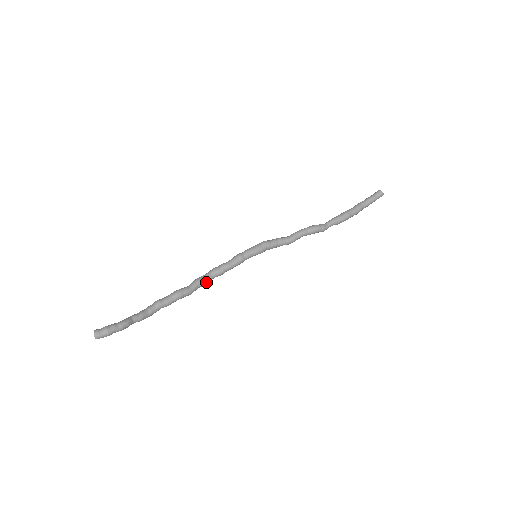
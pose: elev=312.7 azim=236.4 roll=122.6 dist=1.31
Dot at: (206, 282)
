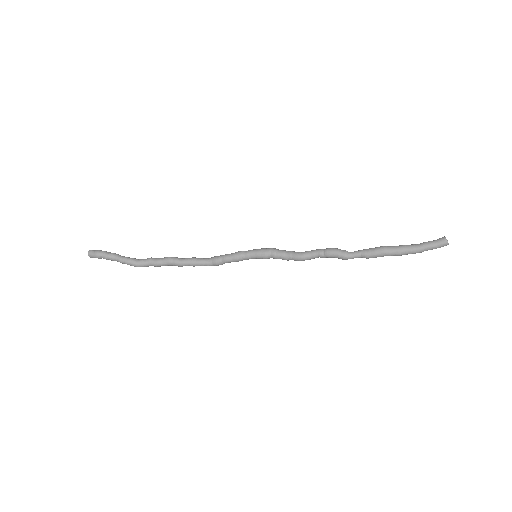
Dot at: (200, 263)
